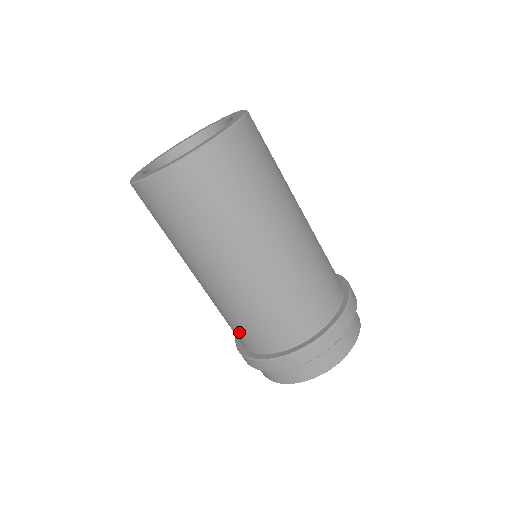
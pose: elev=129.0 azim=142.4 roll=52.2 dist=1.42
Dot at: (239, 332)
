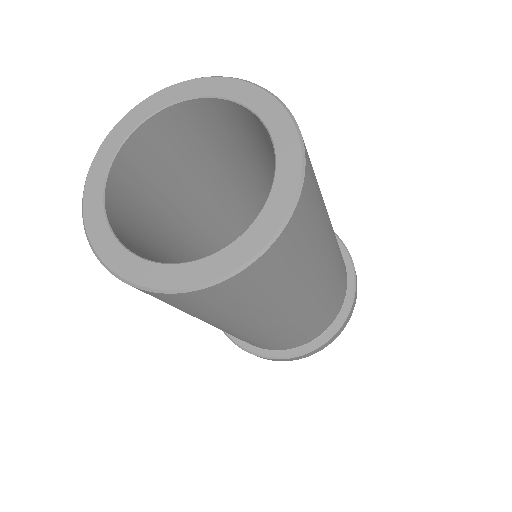
Dot at: occluded
